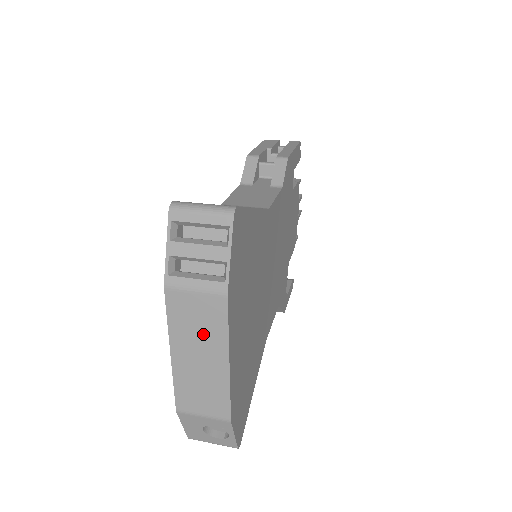
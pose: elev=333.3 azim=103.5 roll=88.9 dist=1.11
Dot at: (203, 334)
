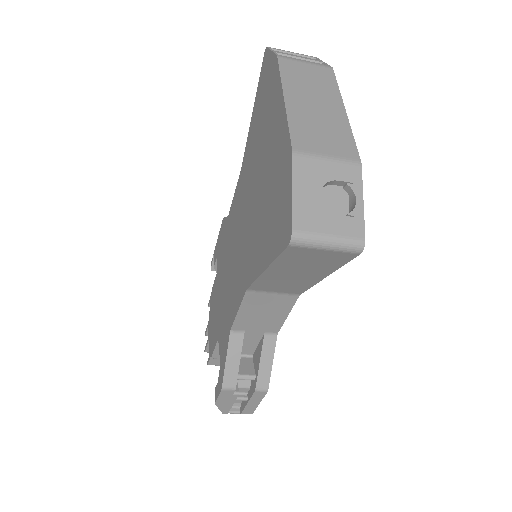
Dot at: (316, 87)
